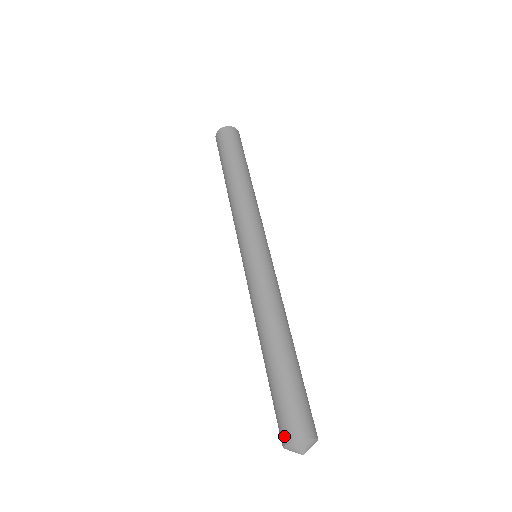
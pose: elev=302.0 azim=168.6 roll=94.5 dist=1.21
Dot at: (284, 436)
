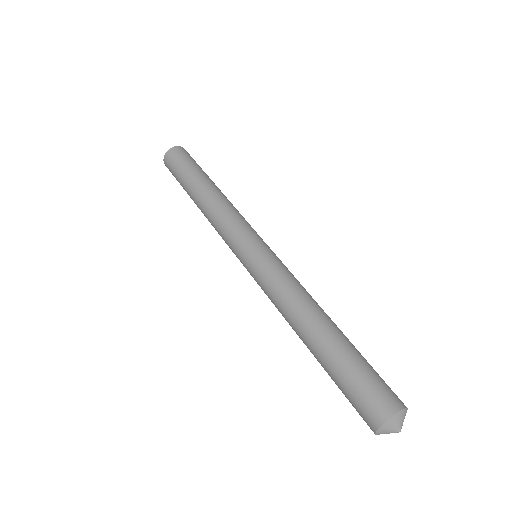
Dot at: occluded
